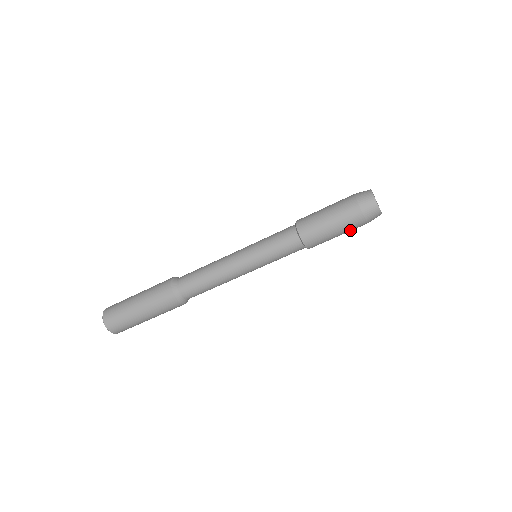
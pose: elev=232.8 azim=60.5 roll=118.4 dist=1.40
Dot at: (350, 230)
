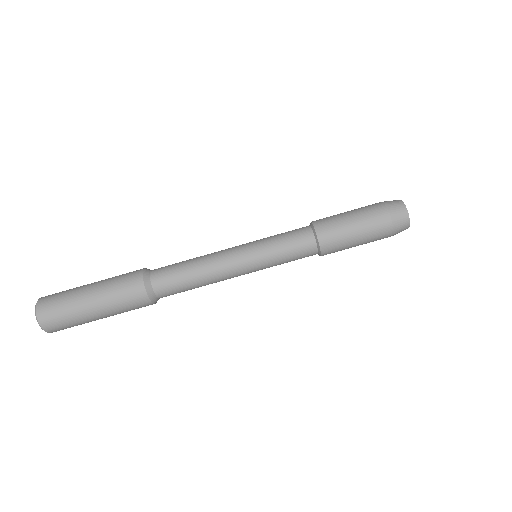
Dot at: (372, 238)
